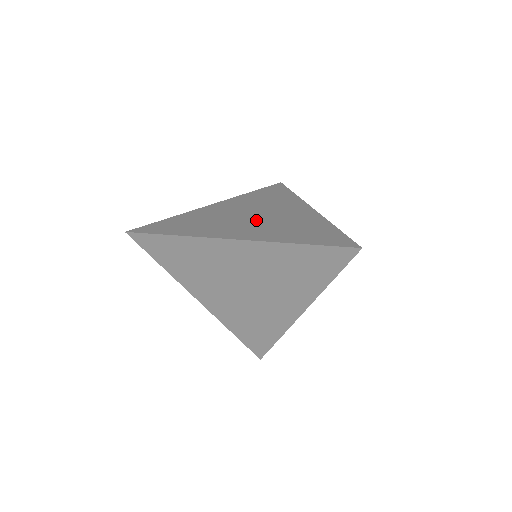
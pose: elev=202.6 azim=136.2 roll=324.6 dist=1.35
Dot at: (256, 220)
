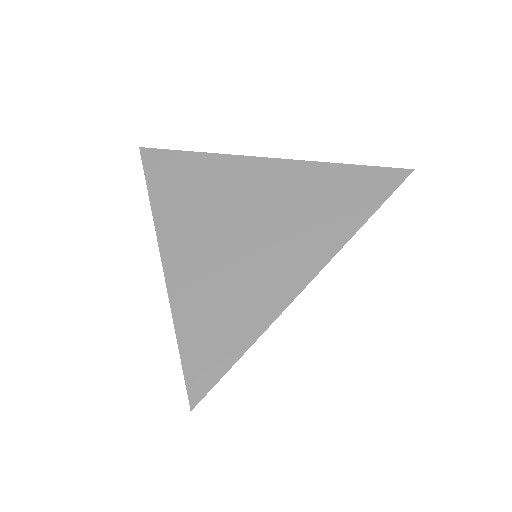
Dot at: (262, 234)
